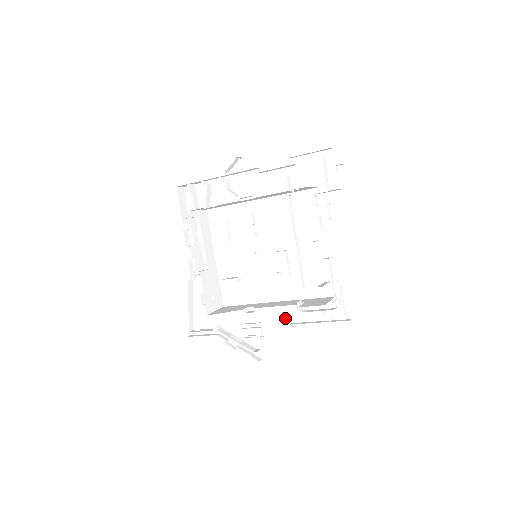
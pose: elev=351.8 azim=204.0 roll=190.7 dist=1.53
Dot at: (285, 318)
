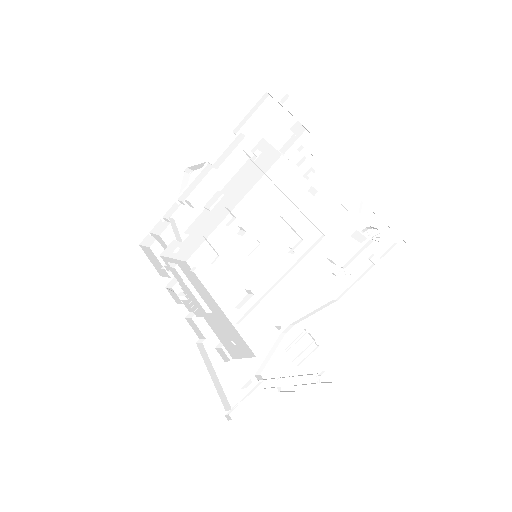
Dot at: (330, 304)
